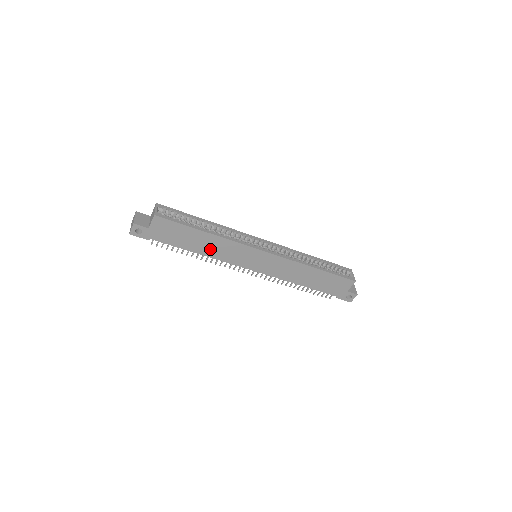
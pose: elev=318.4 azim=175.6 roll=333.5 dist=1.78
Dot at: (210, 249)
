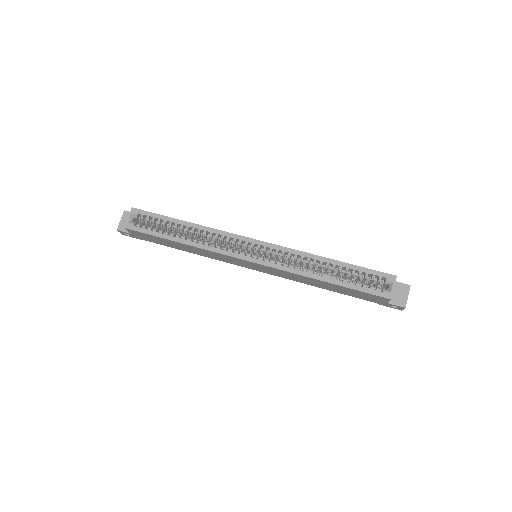
Dot at: (198, 252)
